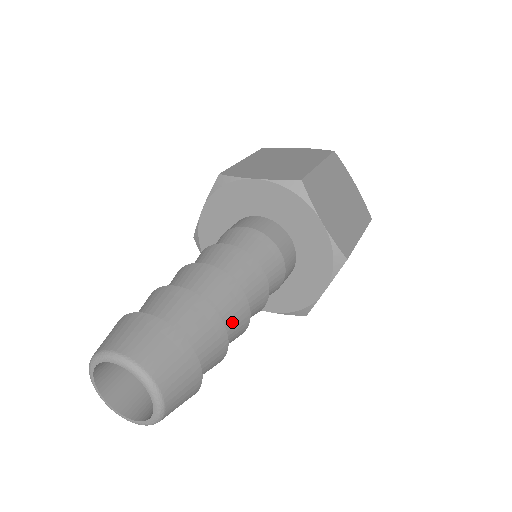
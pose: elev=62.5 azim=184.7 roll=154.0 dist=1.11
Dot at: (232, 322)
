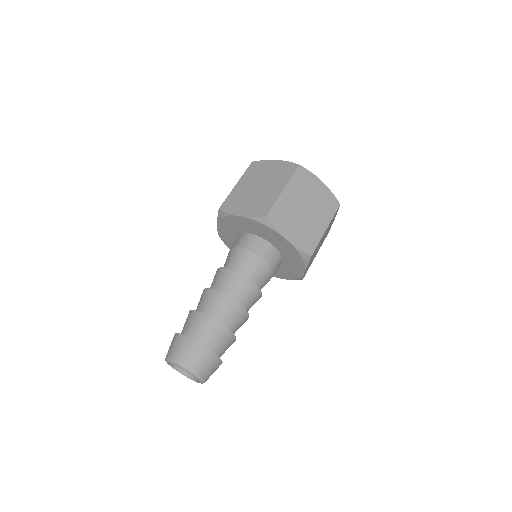
Dot at: occluded
